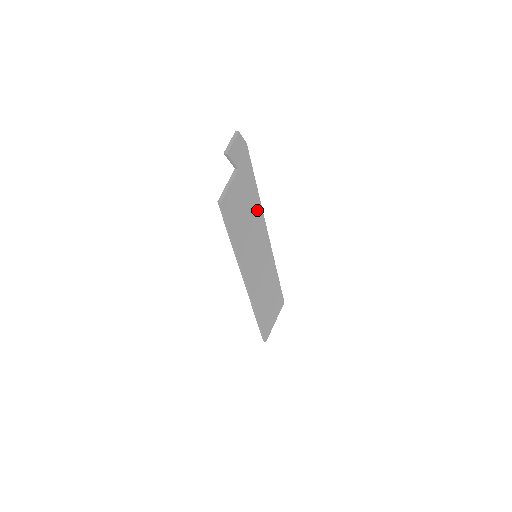
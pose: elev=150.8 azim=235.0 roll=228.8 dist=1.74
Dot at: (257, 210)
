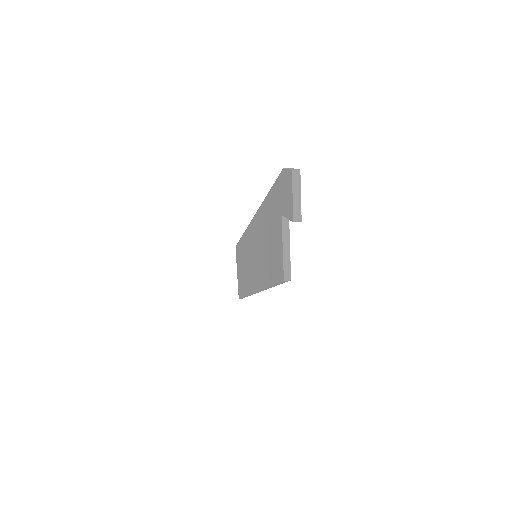
Dot at: occluded
